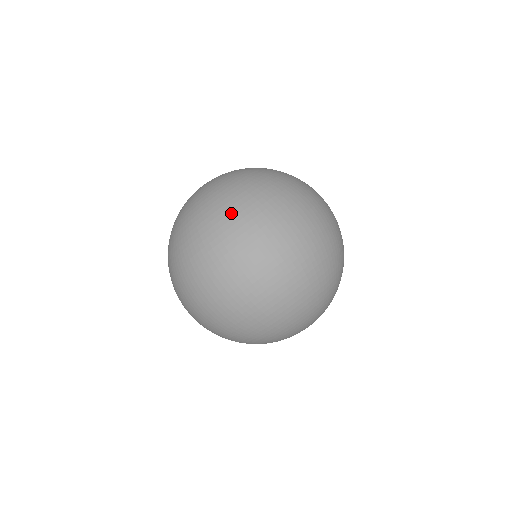
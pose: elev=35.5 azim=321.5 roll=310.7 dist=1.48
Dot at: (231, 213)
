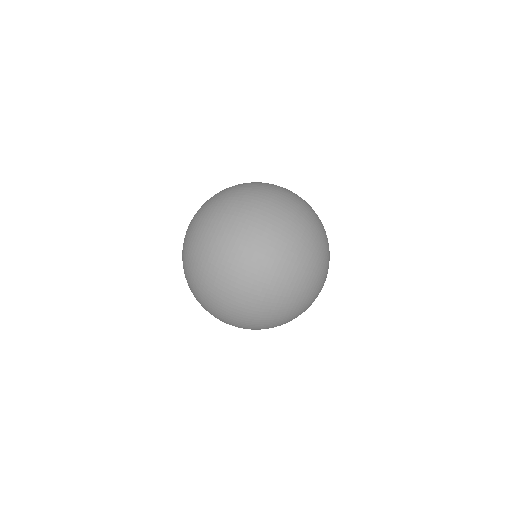
Dot at: (199, 274)
